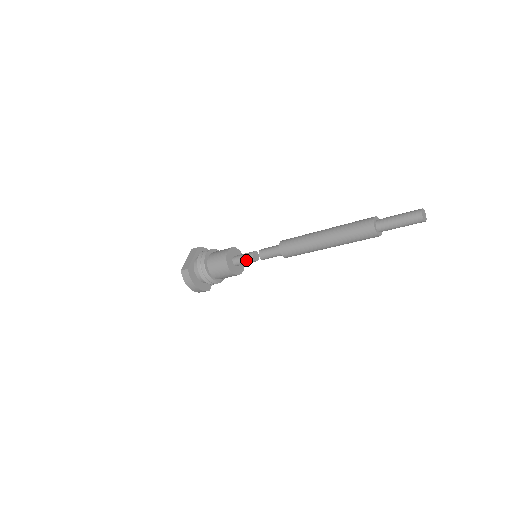
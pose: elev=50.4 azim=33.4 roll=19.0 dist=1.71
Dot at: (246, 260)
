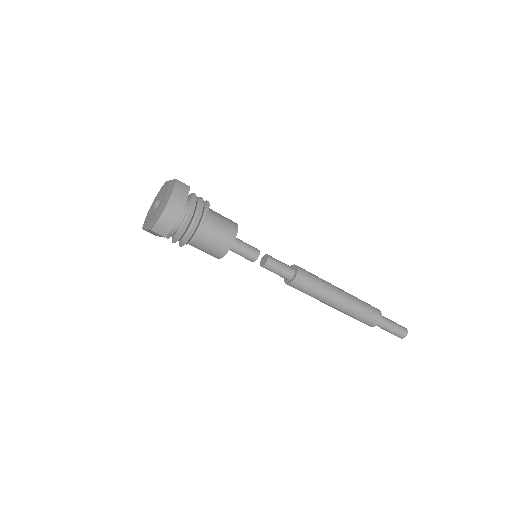
Dot at: (250, 248)
